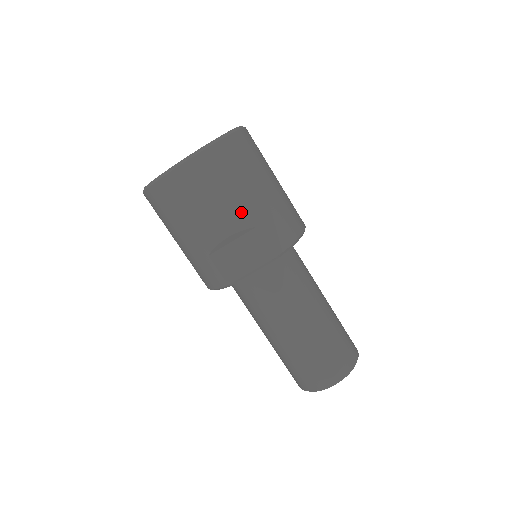
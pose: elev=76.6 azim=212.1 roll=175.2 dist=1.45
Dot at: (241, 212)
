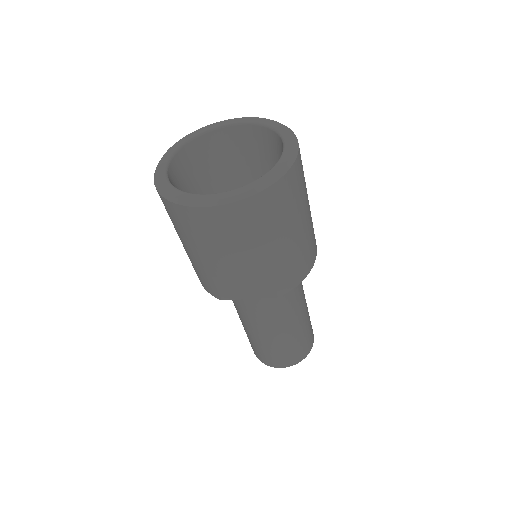
Dot at: (261, 259)
